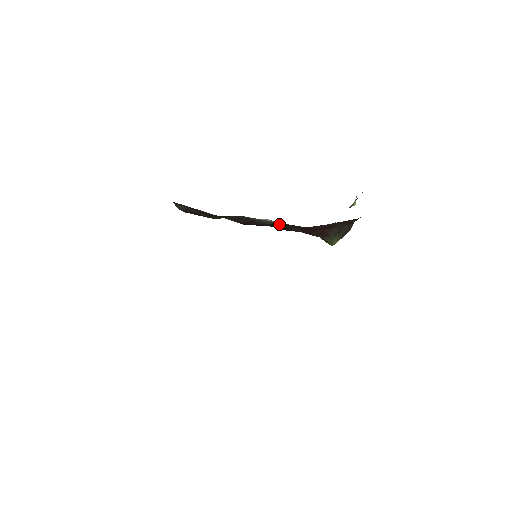
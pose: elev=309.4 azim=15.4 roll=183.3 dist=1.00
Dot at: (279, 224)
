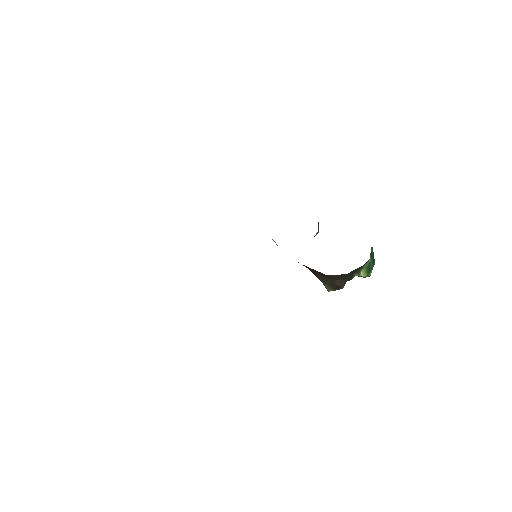
Dot at: occluded
